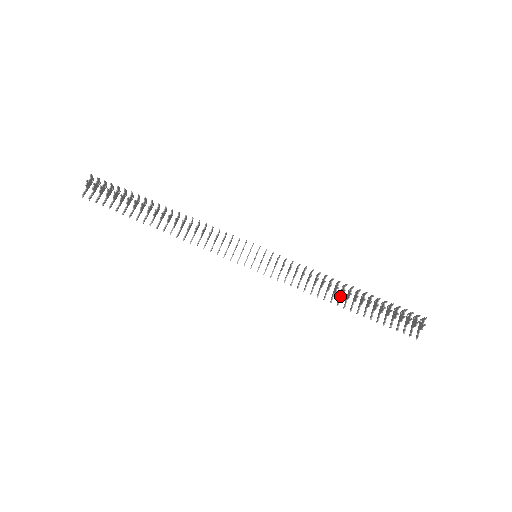
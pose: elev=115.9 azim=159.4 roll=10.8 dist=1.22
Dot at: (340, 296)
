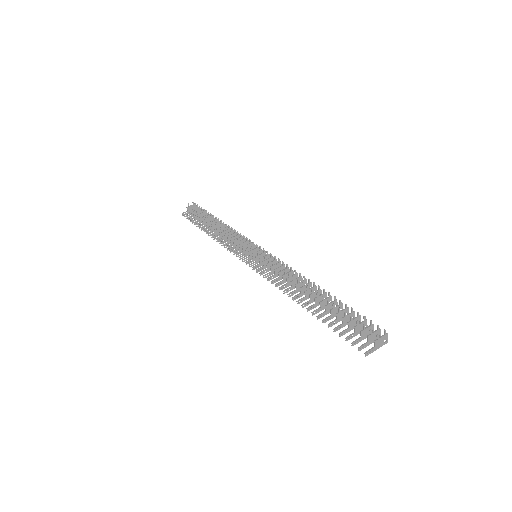
Dot at: (305, 295)
